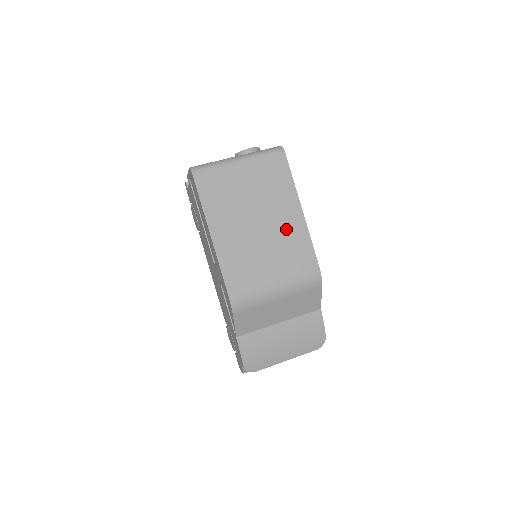
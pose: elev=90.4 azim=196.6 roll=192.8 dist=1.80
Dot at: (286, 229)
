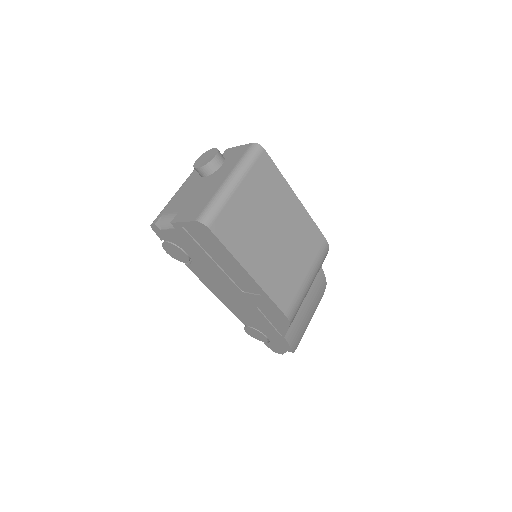
Dot at: (295, 225)
